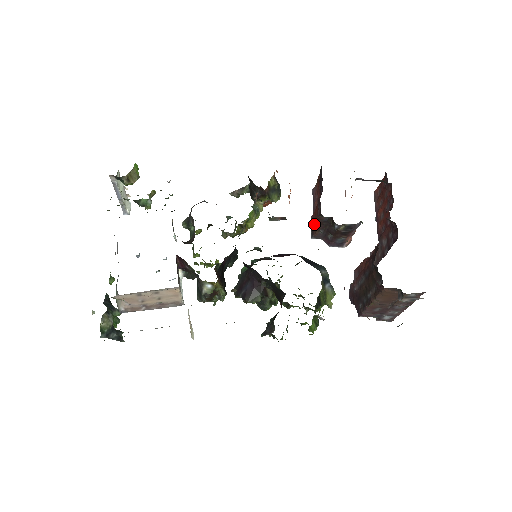
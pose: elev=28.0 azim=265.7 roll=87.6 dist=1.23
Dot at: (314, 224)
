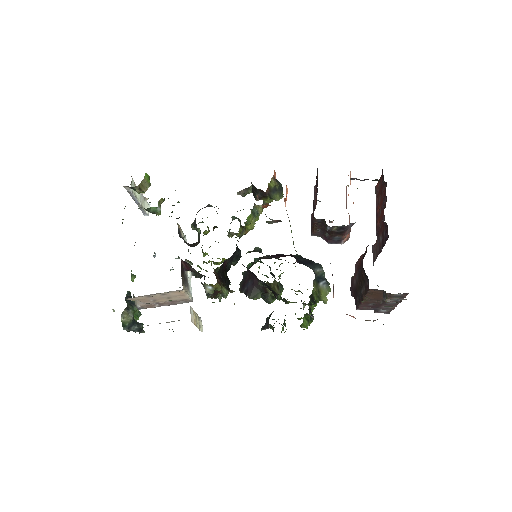
Dot at: (312, 223)
